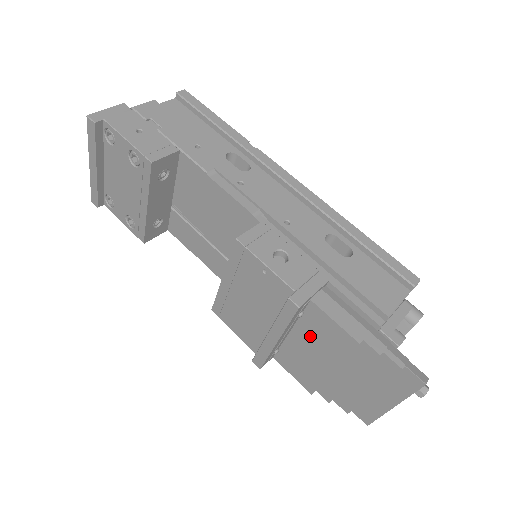
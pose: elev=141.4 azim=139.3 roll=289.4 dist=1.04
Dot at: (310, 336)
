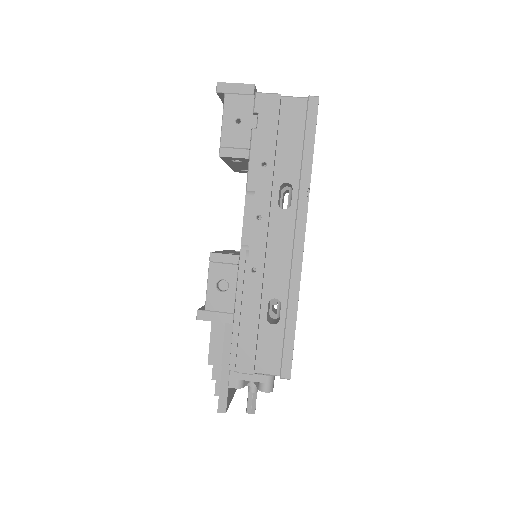
Dot at: occluded
